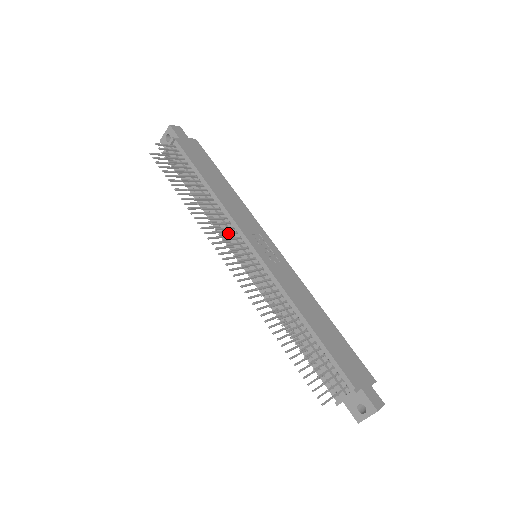
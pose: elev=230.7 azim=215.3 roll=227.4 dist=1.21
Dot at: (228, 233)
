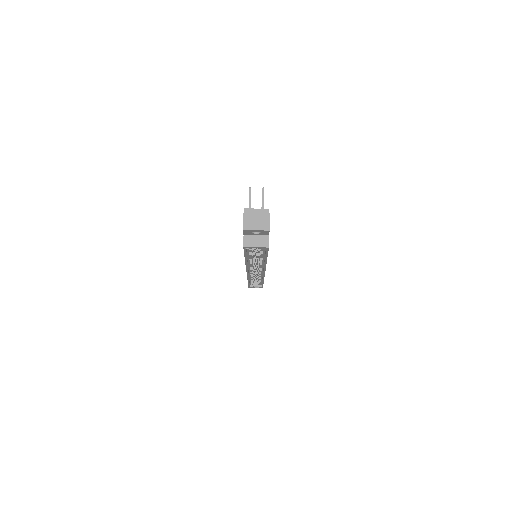
Dot at: occluded
